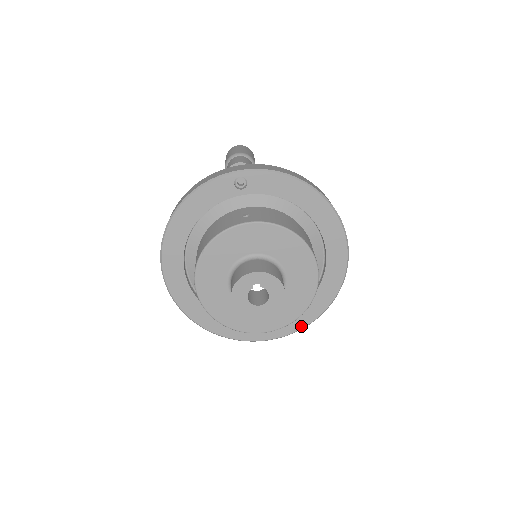
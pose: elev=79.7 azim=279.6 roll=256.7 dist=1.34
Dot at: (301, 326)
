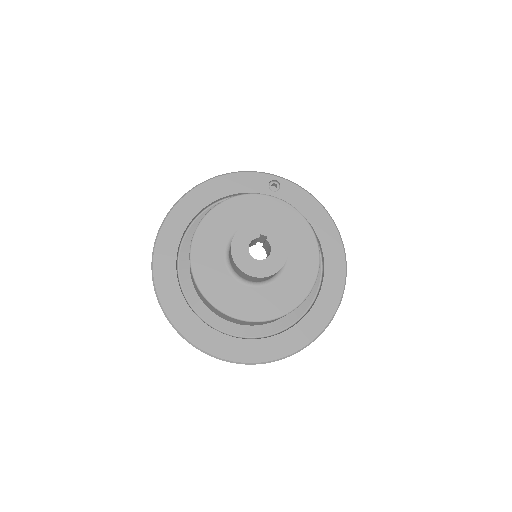
Dot at: (264, 358)
